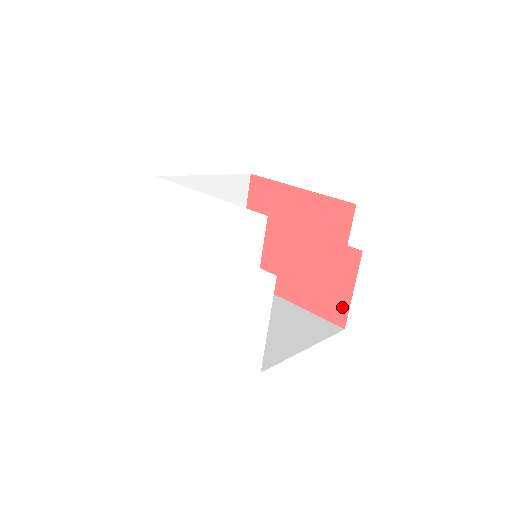
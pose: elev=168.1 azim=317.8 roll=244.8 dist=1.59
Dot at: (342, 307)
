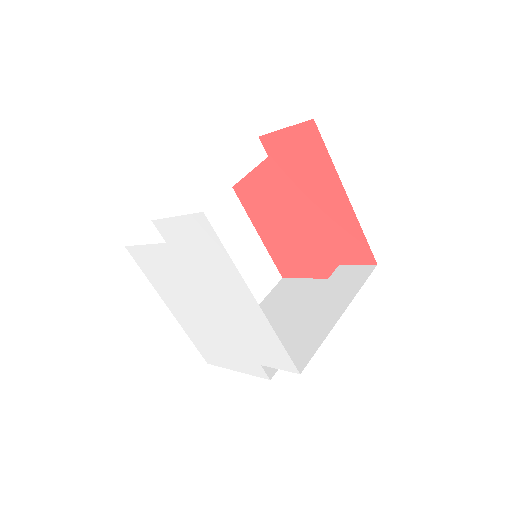
Dot at: (294, 272)
